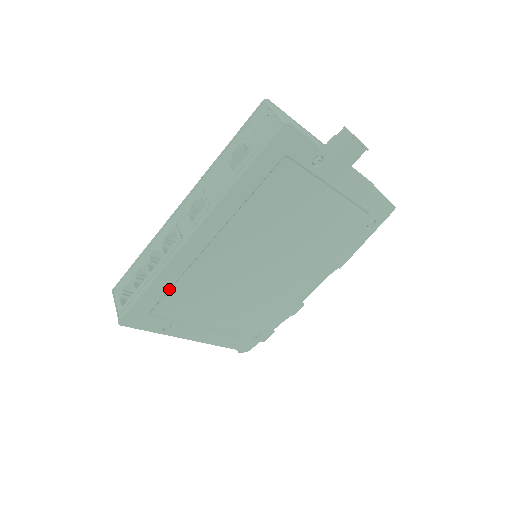
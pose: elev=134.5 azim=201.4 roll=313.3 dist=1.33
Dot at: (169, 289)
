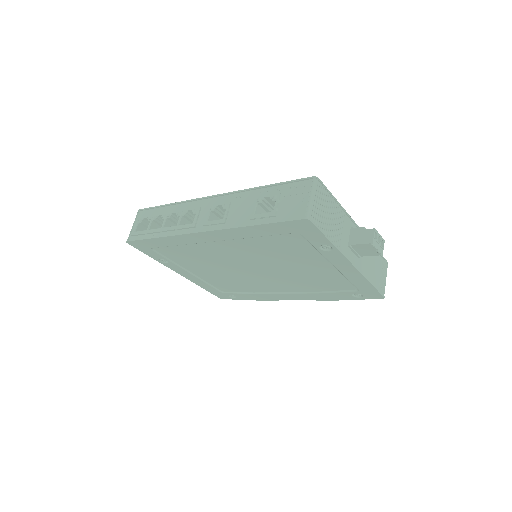
Dot at: (172, 246)
